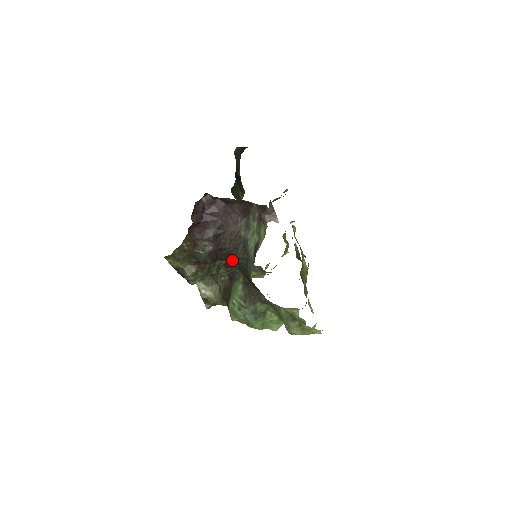
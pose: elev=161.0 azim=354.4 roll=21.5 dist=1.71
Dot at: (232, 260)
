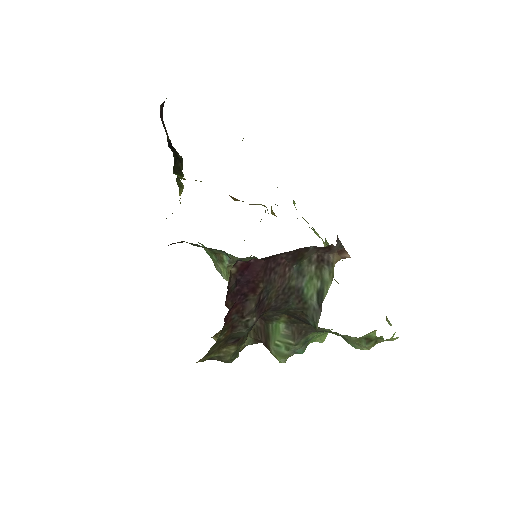
Dot at: (276, 311)
